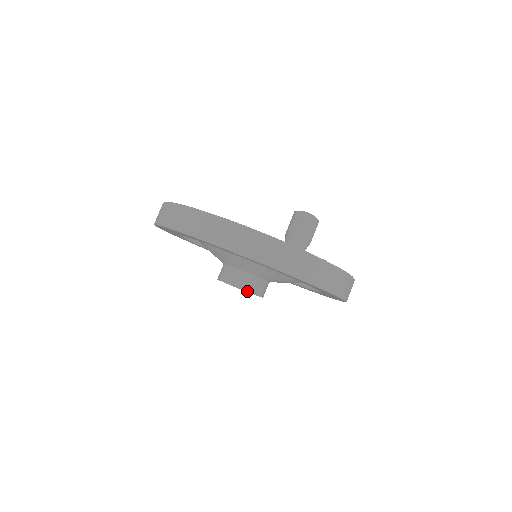
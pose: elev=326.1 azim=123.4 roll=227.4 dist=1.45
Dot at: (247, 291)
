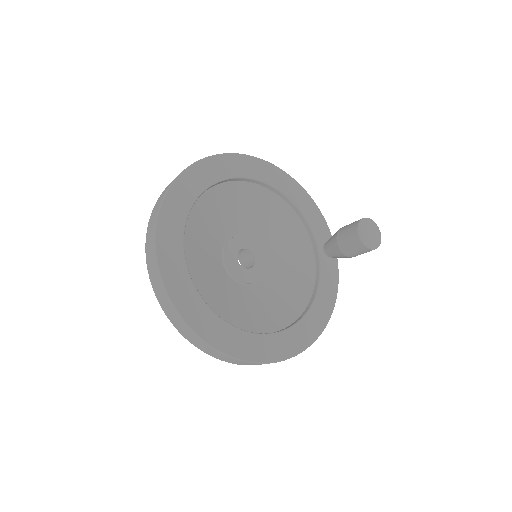
Dot at: occluded
